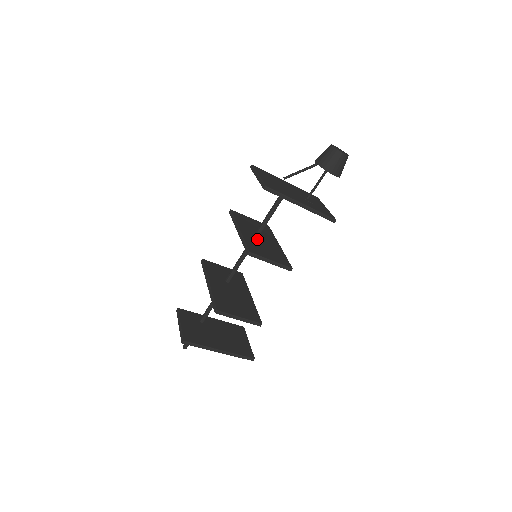
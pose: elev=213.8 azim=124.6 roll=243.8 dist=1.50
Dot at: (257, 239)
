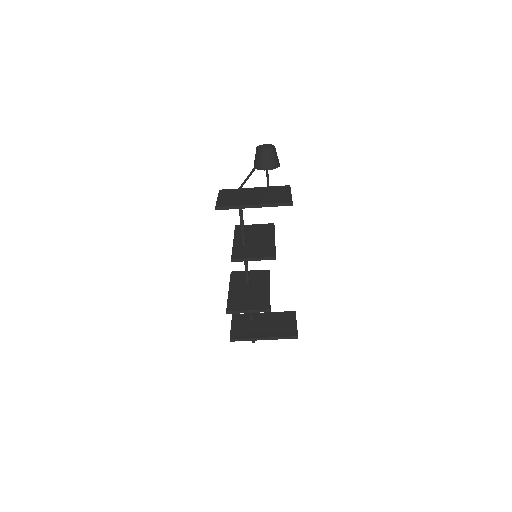
Dot at: (249, 243)
